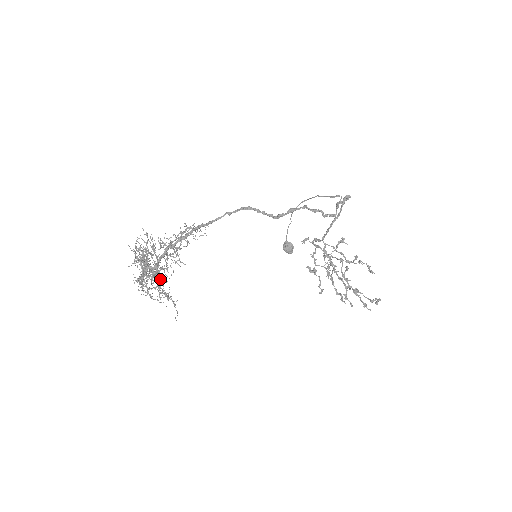
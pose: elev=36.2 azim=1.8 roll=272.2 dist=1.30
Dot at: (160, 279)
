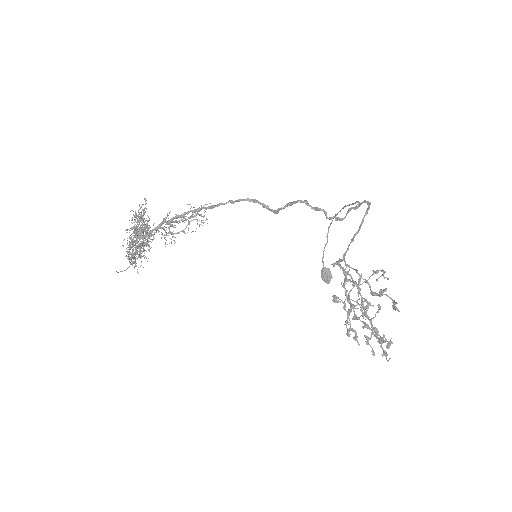
Dot at: (140, 245)
